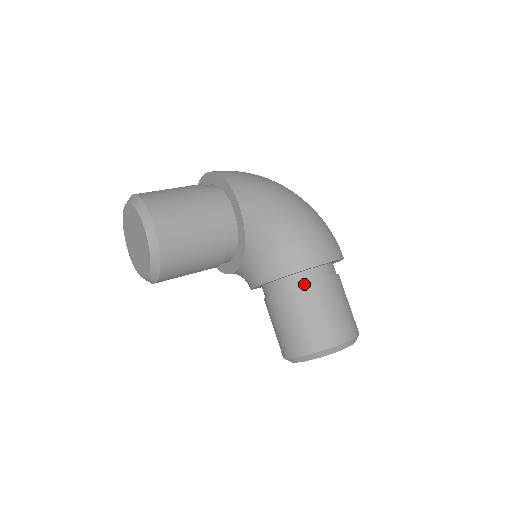
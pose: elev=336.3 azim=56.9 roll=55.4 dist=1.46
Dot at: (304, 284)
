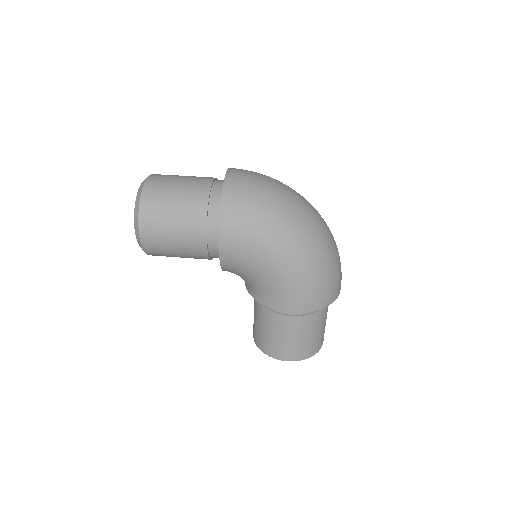
Dot at: (272, 310)
